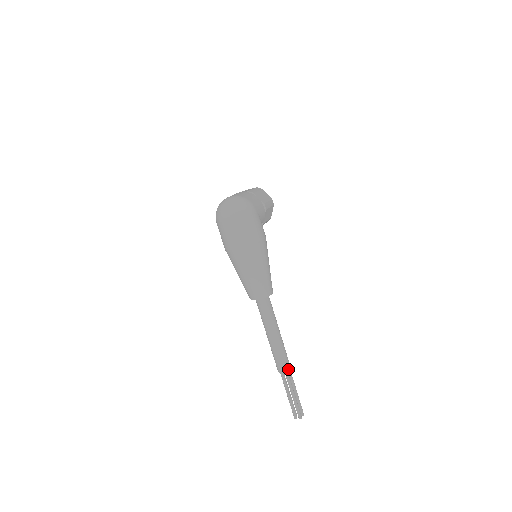
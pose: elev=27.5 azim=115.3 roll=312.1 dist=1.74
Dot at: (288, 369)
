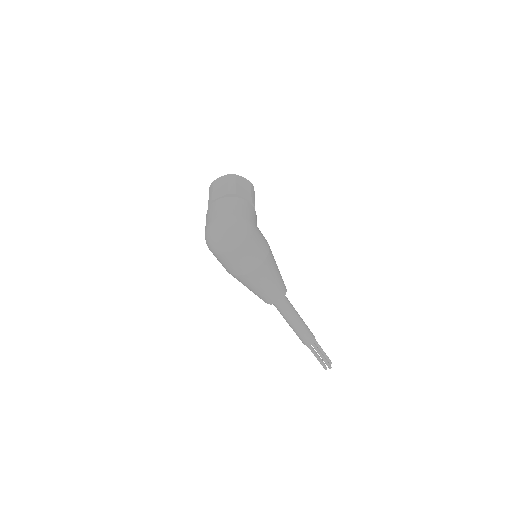
Dot at: (314, 340)
